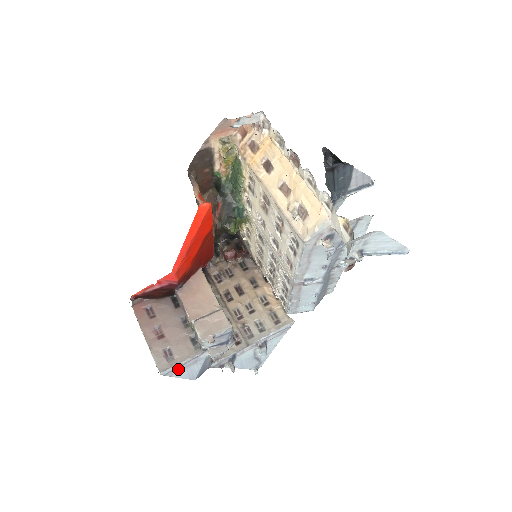
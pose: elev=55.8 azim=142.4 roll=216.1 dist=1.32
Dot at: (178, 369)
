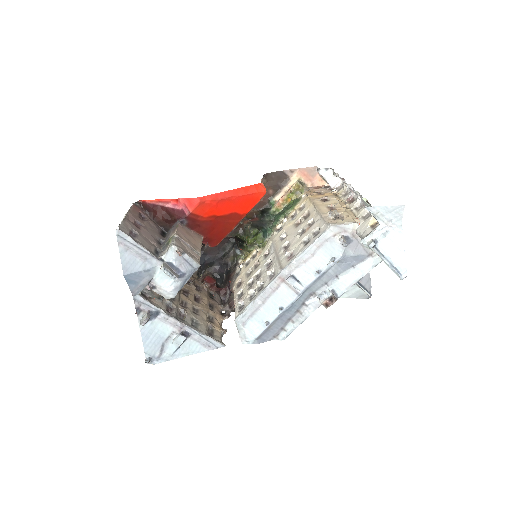
Dot at: (130, 246)
